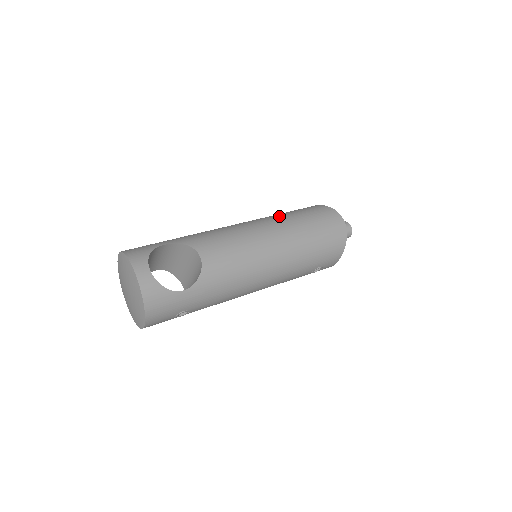
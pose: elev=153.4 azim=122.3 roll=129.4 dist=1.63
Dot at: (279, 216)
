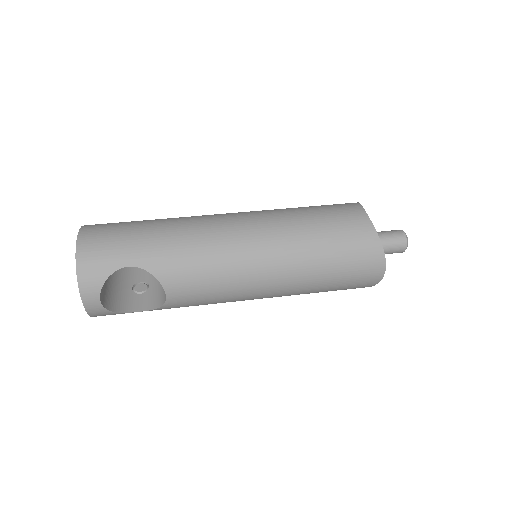
Dot at: (302, 247)
